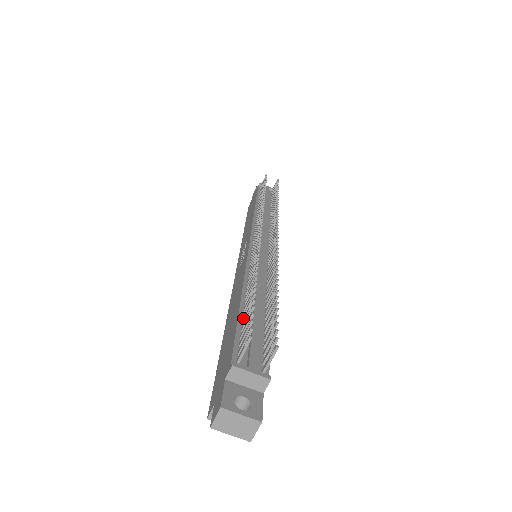
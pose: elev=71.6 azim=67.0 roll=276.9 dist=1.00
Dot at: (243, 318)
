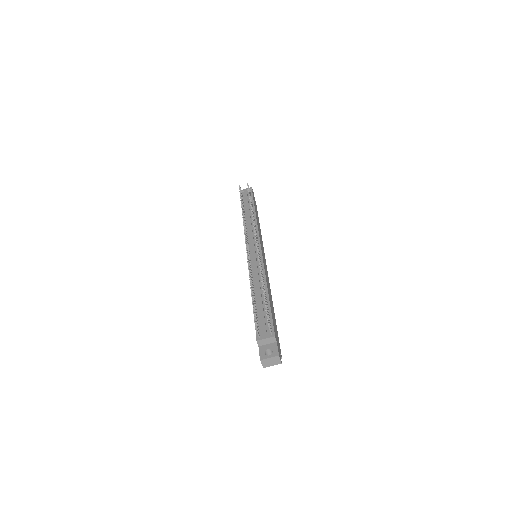
Dot at: occluded
